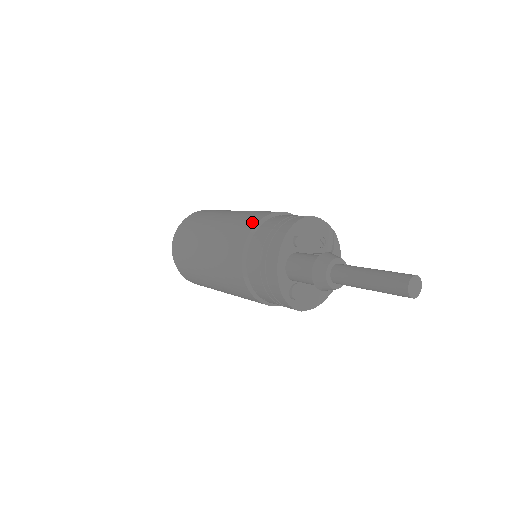
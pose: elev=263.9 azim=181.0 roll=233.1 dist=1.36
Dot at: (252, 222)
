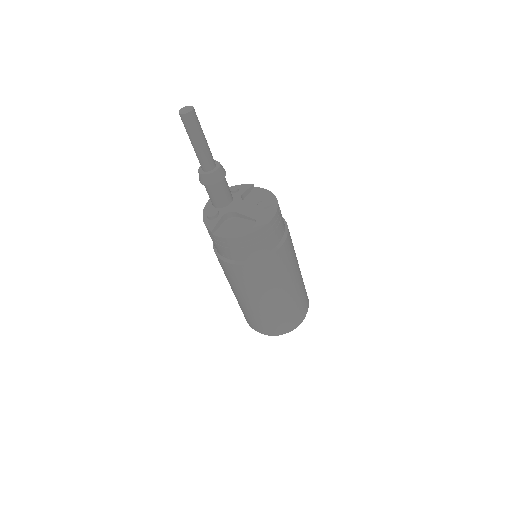
Dot at: occluded
